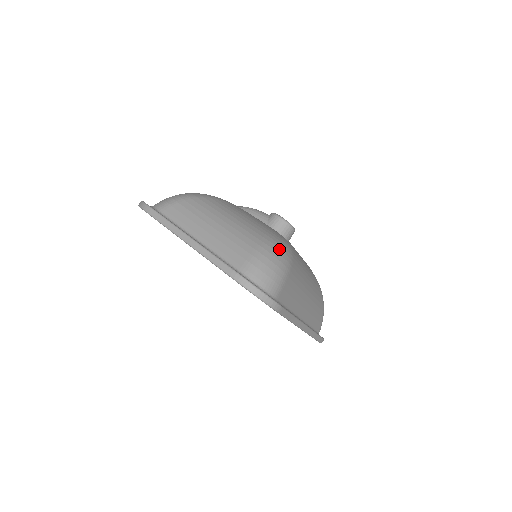
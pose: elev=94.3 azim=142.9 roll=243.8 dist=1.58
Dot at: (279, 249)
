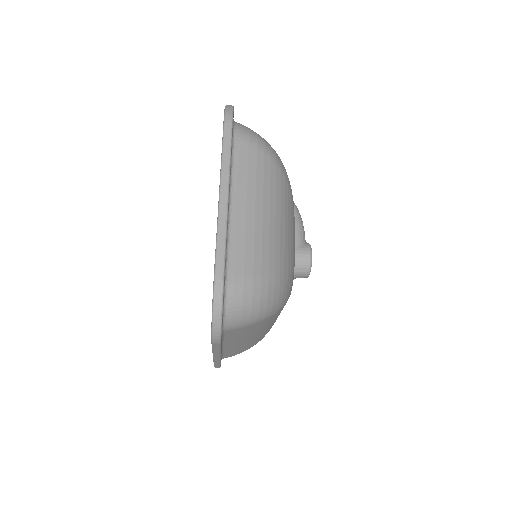
Dot at: (278, 296)
